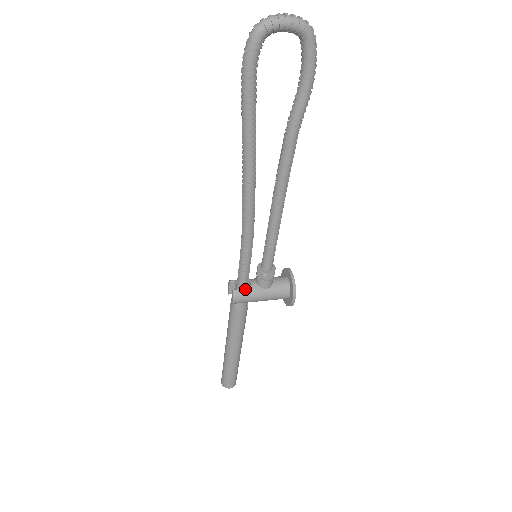
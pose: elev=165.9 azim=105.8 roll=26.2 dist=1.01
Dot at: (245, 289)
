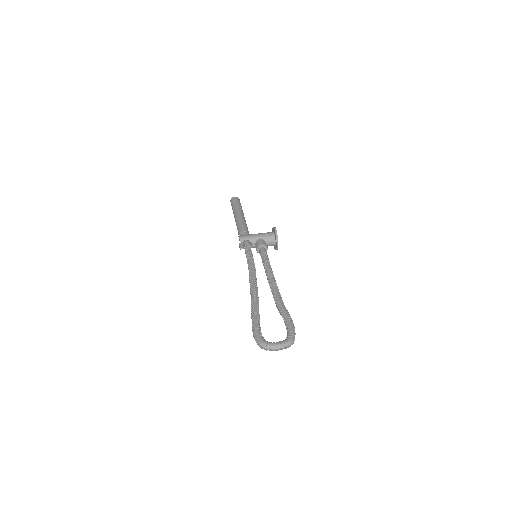
Dot at: occluded
